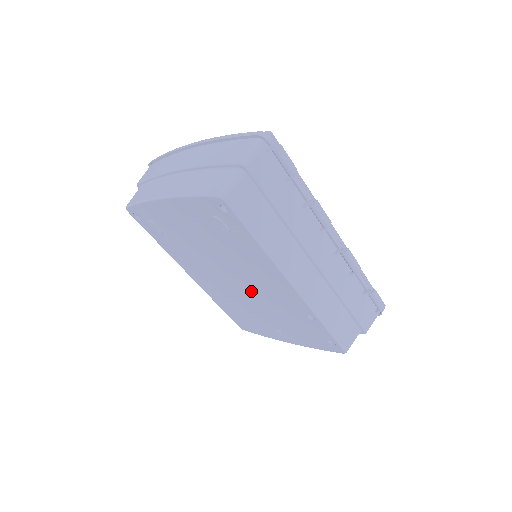
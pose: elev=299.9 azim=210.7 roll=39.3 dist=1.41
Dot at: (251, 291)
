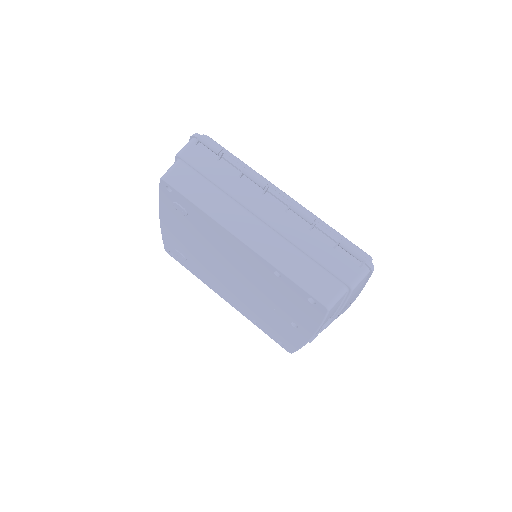
Dot at: (244, 279)
